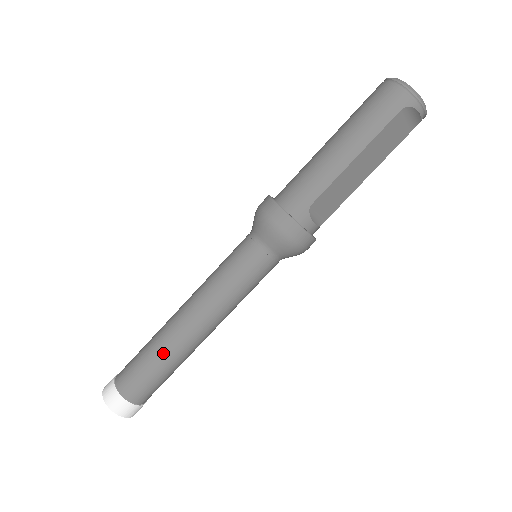
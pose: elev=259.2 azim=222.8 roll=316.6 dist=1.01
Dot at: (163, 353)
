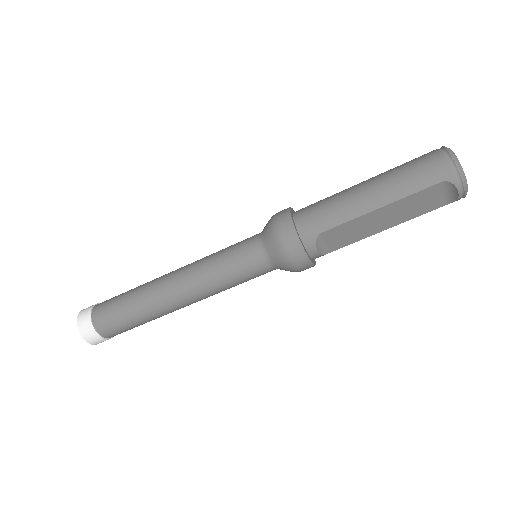
Dot at: (141, 304)
